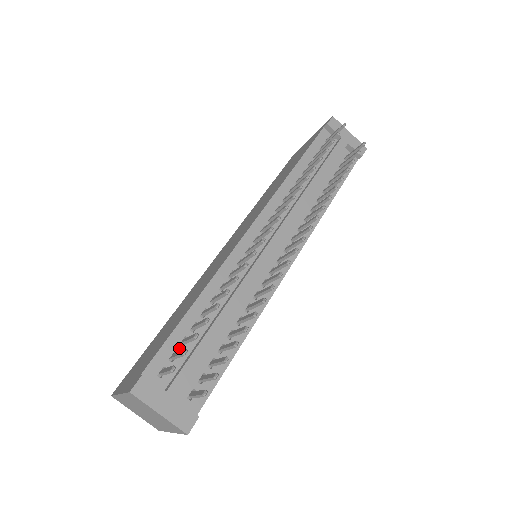
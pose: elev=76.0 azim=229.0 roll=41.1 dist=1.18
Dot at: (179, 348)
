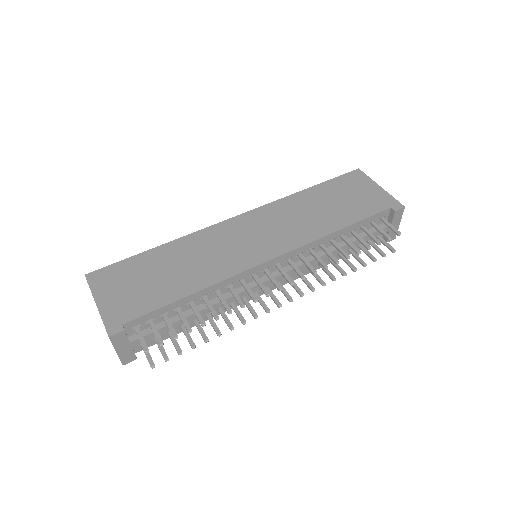
Dot at: (158, 317)
